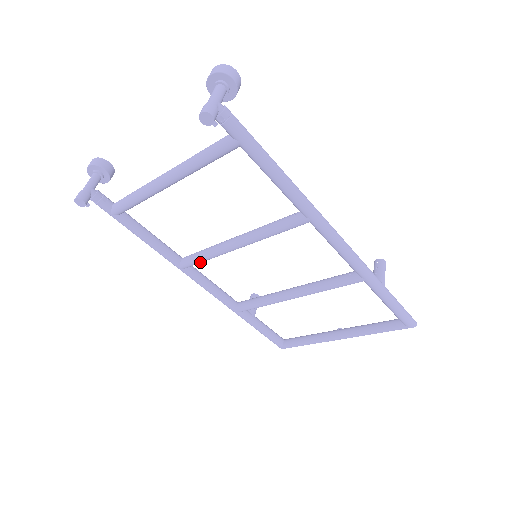
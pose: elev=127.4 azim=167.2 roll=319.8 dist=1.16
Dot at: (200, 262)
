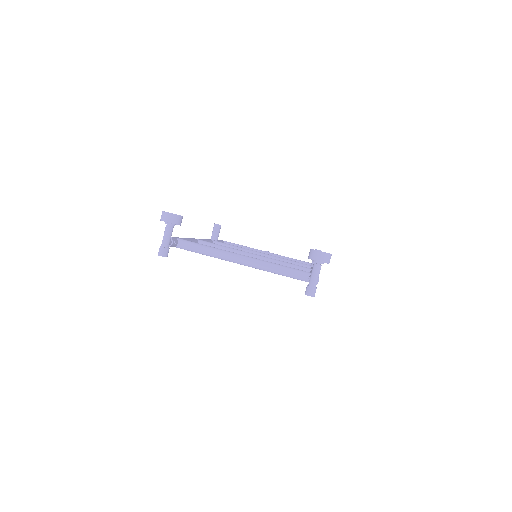
Dot at: occluded
